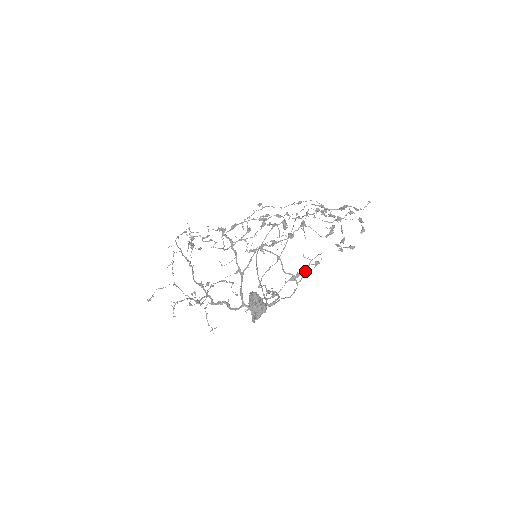
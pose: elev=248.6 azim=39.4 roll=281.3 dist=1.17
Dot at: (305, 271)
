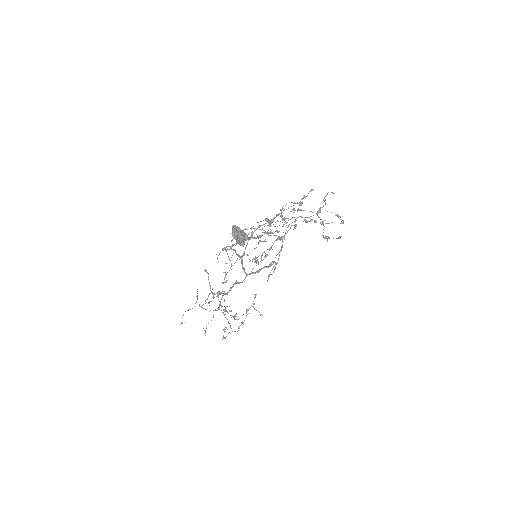
Dot at: (286, 230)
